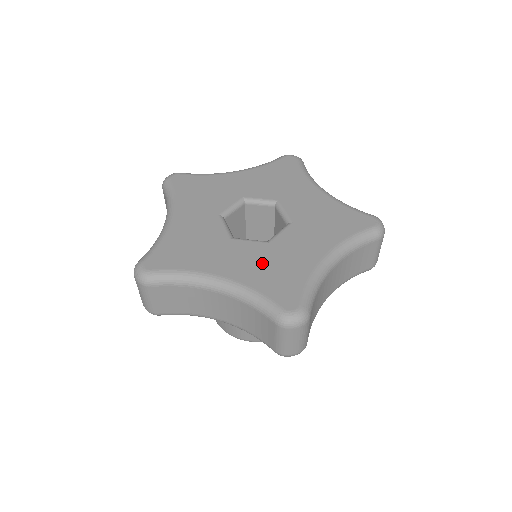
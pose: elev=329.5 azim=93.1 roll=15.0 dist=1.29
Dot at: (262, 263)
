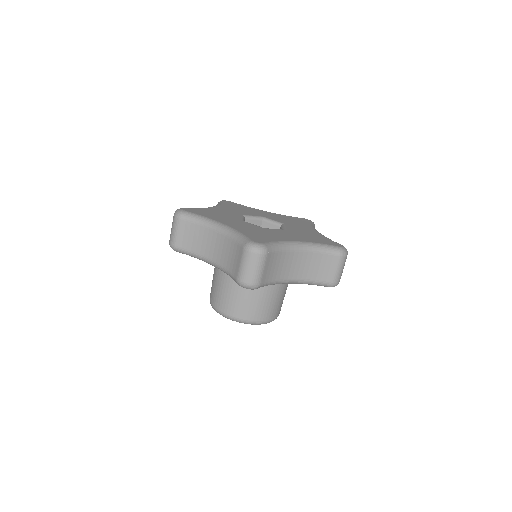
Dot at: (254, 230)
